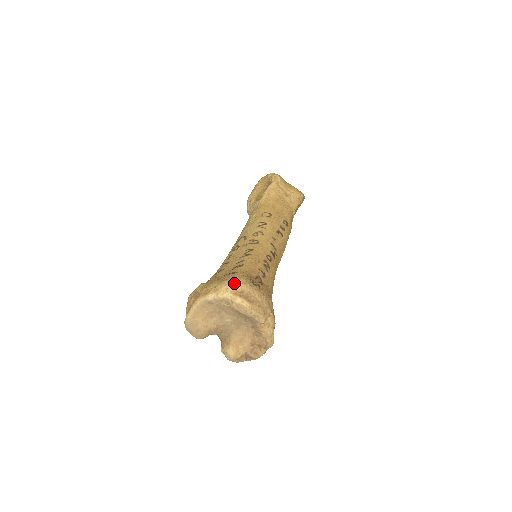
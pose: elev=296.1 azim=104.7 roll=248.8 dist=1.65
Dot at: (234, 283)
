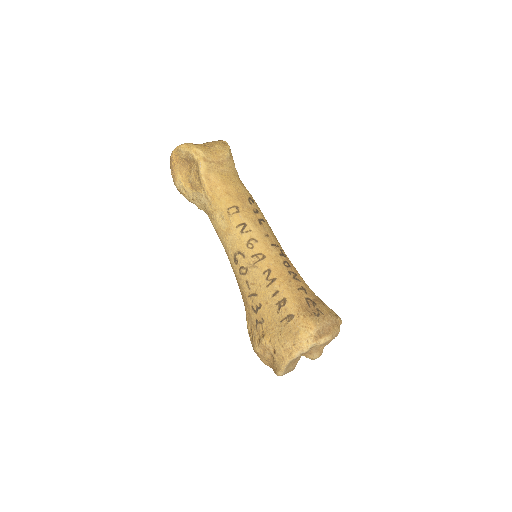
Dot at: (308, 332)
